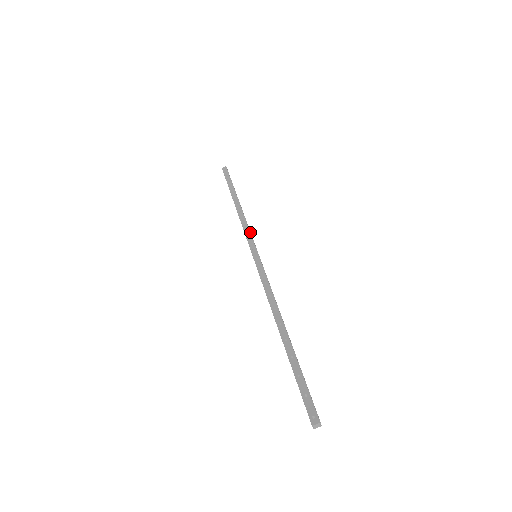
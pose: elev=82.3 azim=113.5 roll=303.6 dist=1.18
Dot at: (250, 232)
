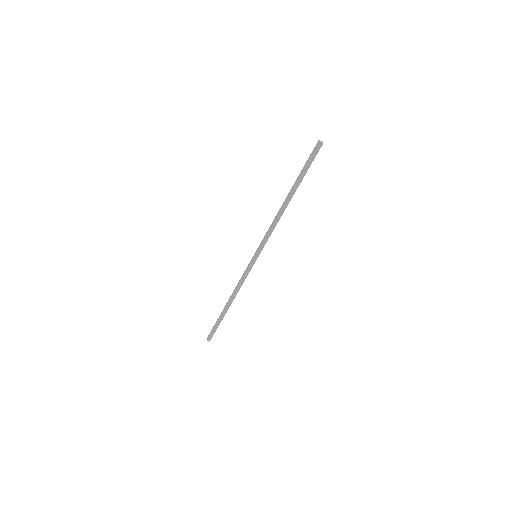
Dot at: occluded
